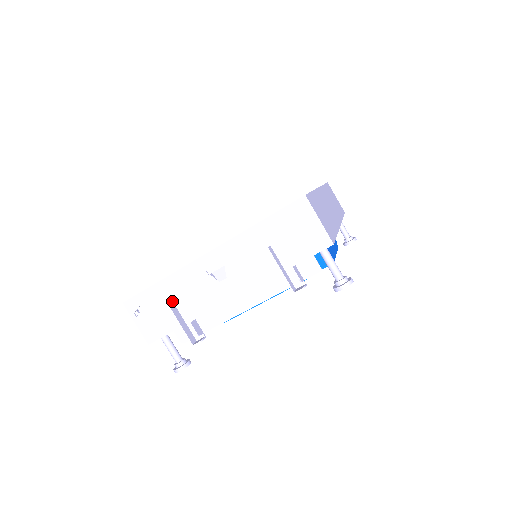
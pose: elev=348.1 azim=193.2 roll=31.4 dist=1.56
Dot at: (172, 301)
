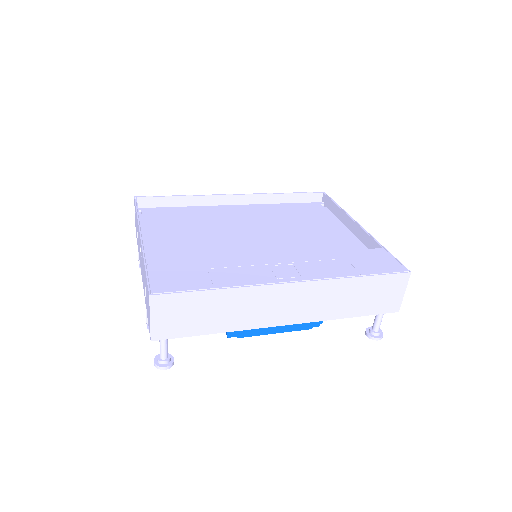
Dot at: occluded
